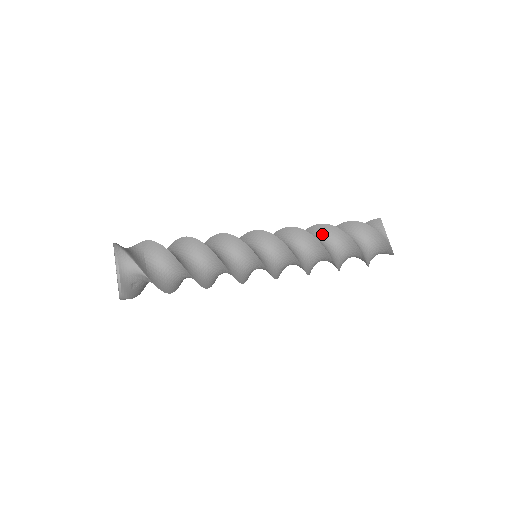
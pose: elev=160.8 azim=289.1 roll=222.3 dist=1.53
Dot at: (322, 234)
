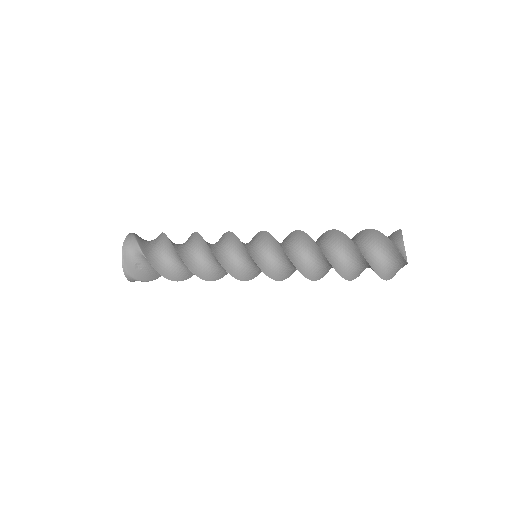
Dot at: (326, 239)
